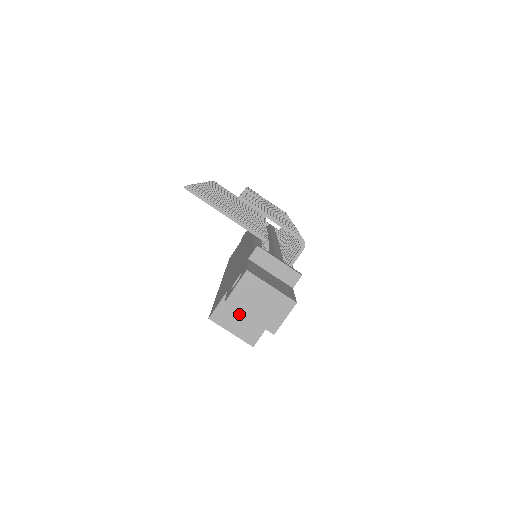
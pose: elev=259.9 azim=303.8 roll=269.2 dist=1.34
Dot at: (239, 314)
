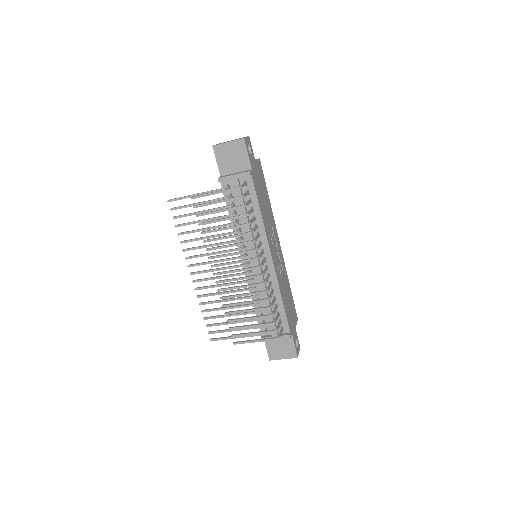
Dot at: occluded
